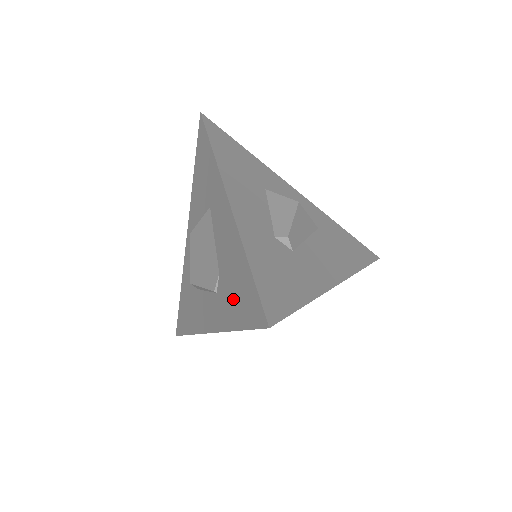
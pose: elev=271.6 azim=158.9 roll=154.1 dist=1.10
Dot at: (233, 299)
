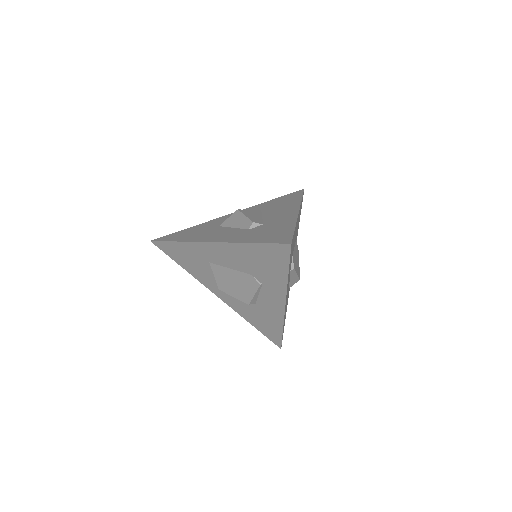
Dot at: (269, 269)
